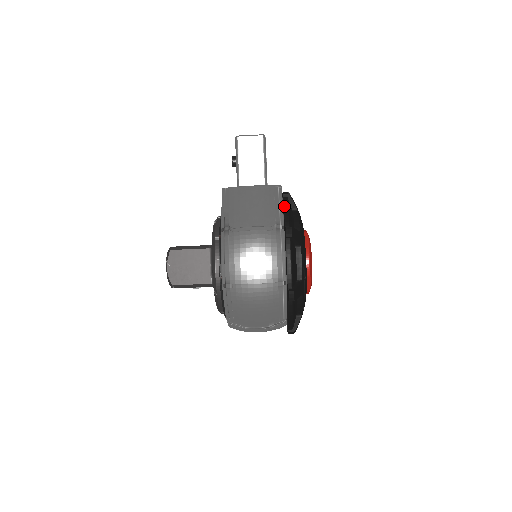
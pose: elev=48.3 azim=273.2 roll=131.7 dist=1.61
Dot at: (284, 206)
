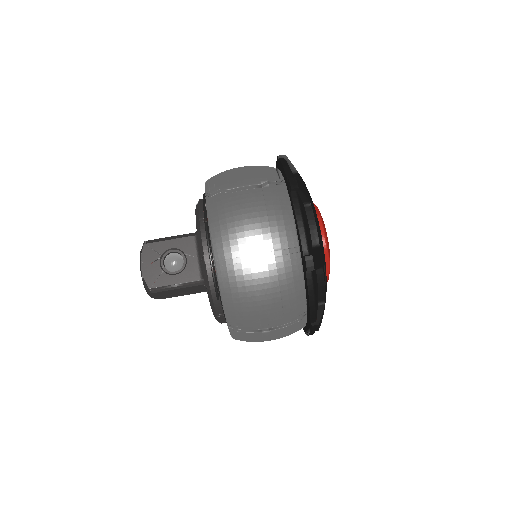
Dot at: occluded
